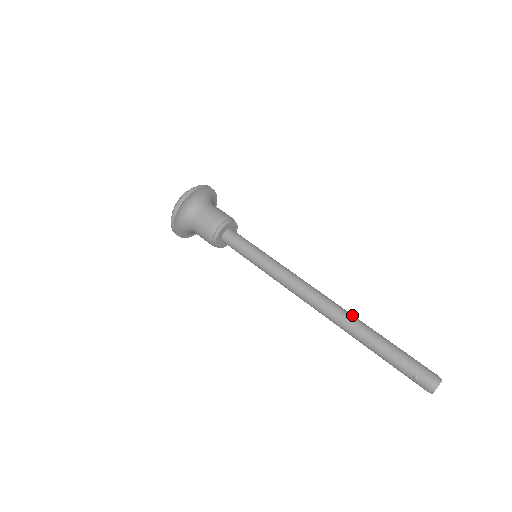
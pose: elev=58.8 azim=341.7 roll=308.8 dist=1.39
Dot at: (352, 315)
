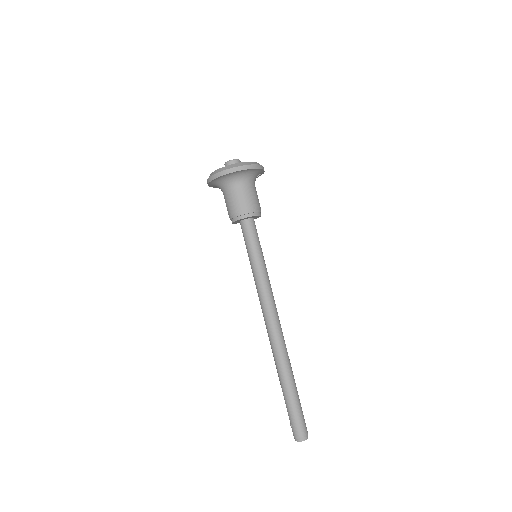
Dot at: (285, 357)
